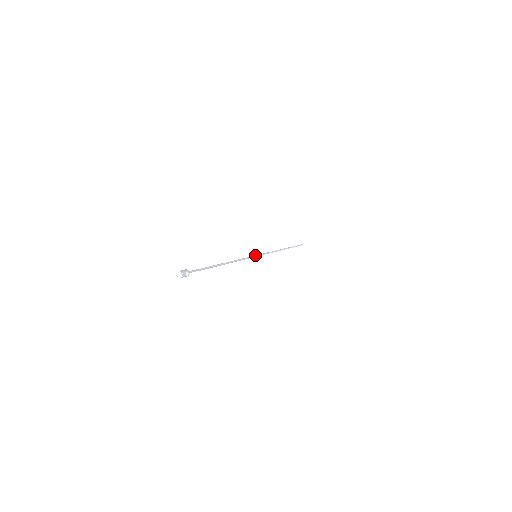
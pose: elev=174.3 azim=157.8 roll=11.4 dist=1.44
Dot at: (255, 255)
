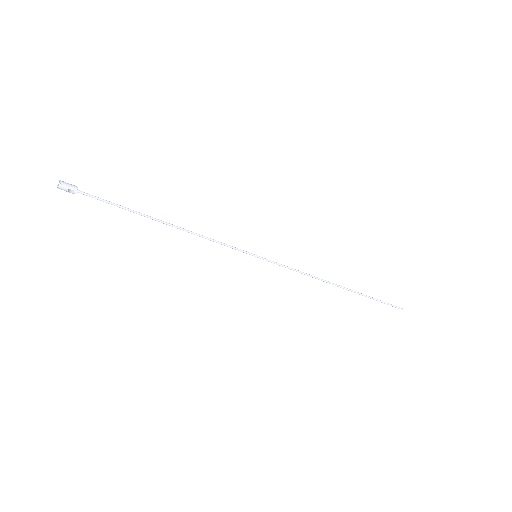
Dot at: (254, 254)
